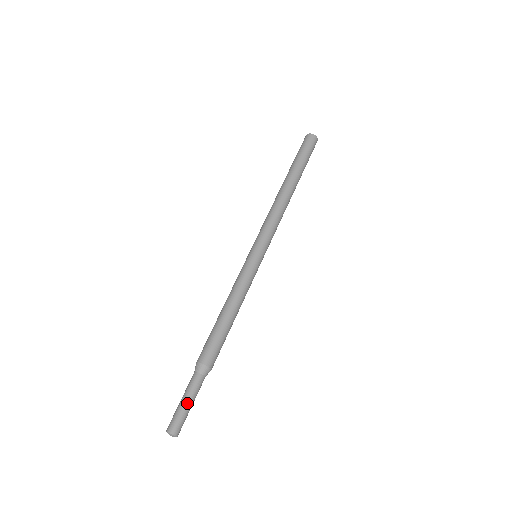
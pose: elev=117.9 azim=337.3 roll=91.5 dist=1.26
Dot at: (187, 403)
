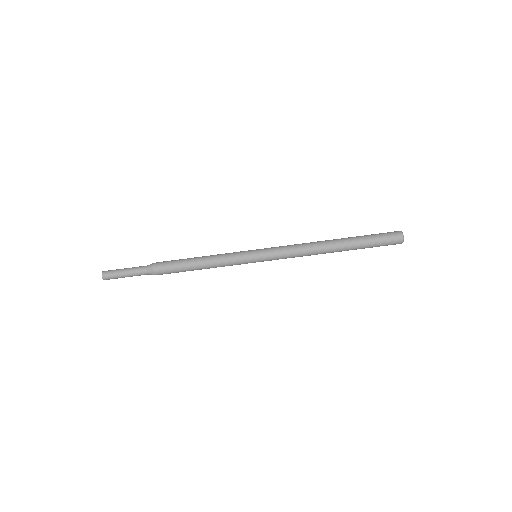
Dot at: occluded
